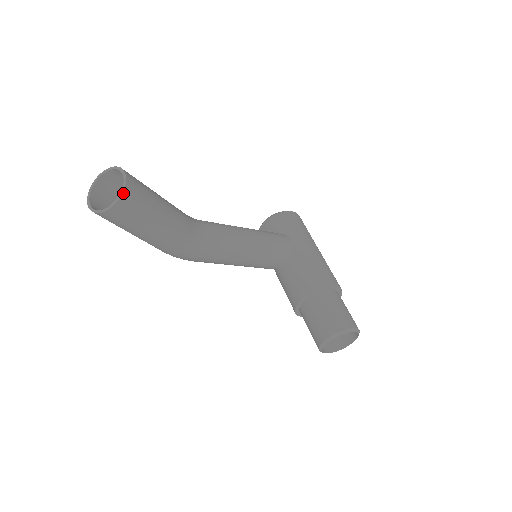
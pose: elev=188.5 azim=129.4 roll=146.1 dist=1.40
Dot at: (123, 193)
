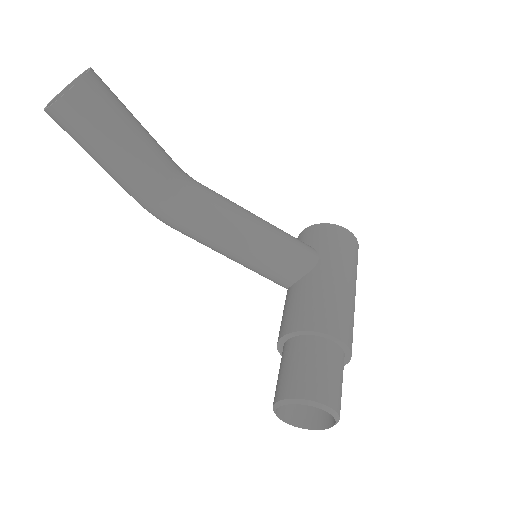
Dot at: (69, 92)
